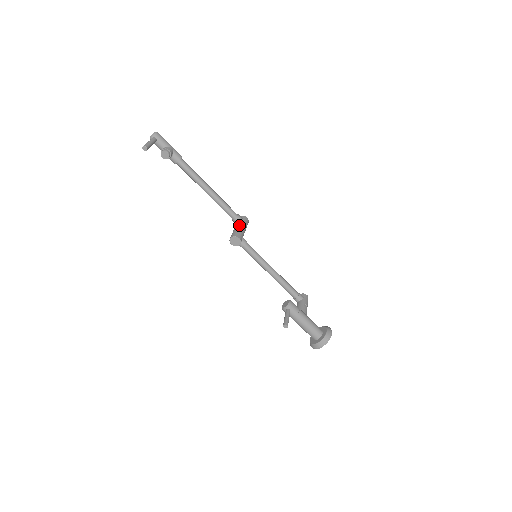
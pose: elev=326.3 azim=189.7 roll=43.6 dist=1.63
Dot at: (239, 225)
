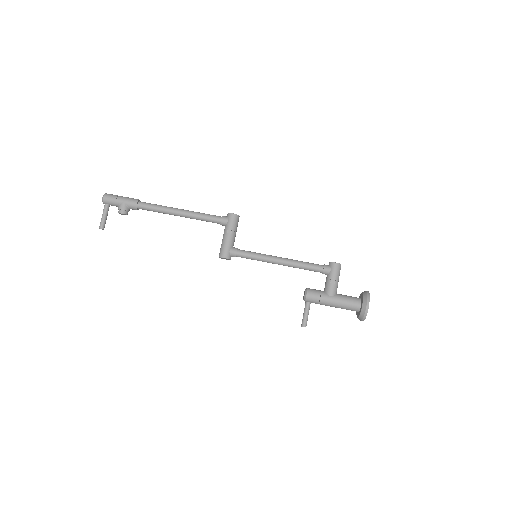
Dot at: (224, 234)
